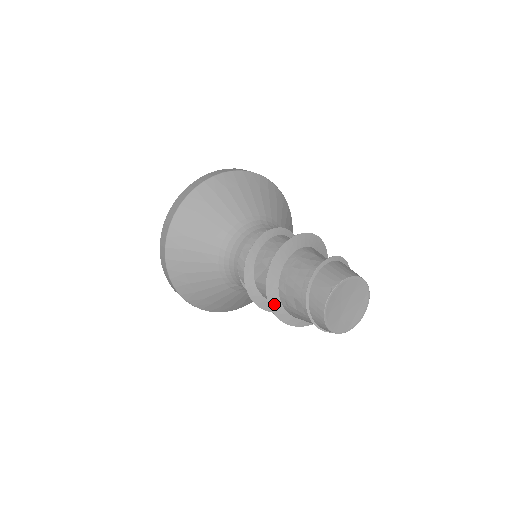
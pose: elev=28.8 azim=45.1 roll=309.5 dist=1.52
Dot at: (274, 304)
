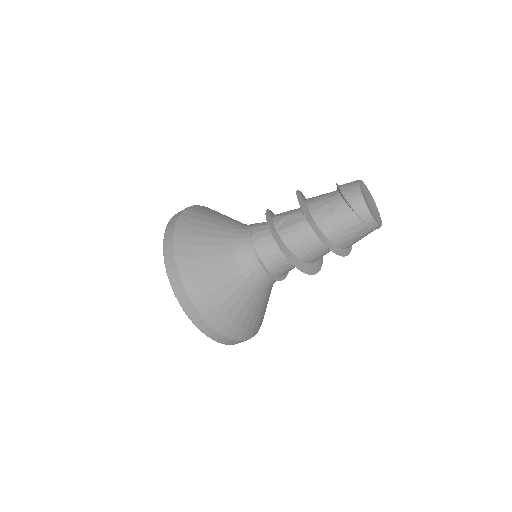
Dot at: (309, 219)
